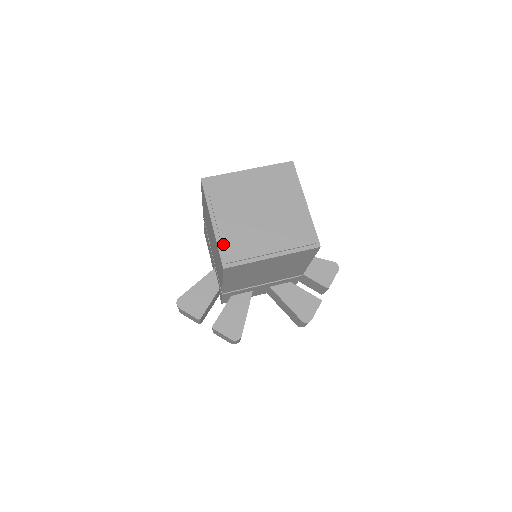
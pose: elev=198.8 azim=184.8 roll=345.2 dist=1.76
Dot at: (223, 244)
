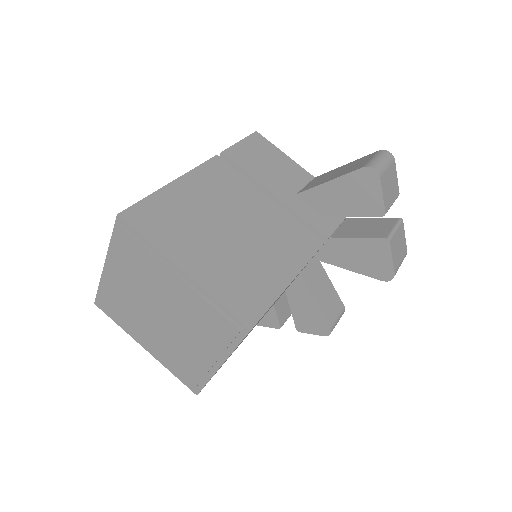
Dot at: (172, 372)
